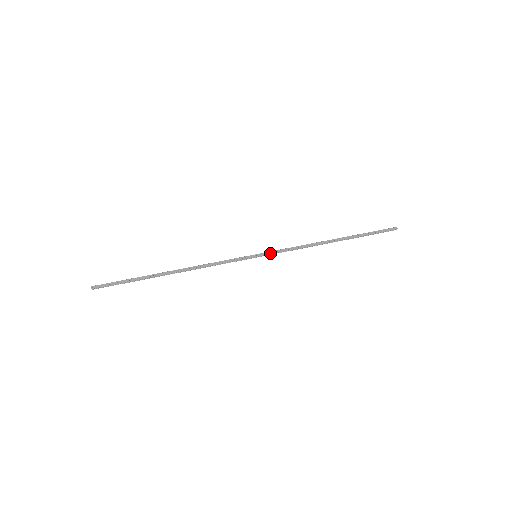
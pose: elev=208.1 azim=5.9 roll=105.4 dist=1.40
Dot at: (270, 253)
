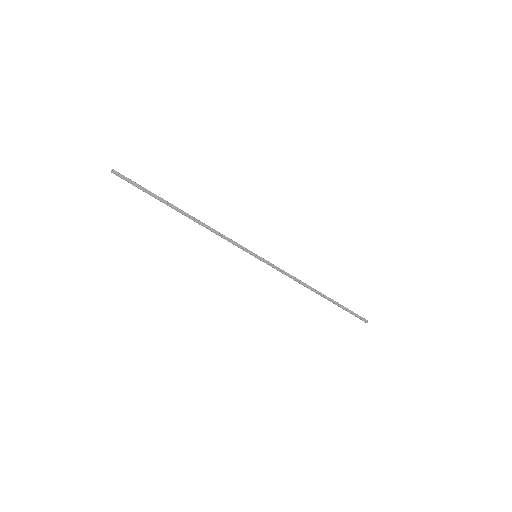
Dot at: (268, 263)
